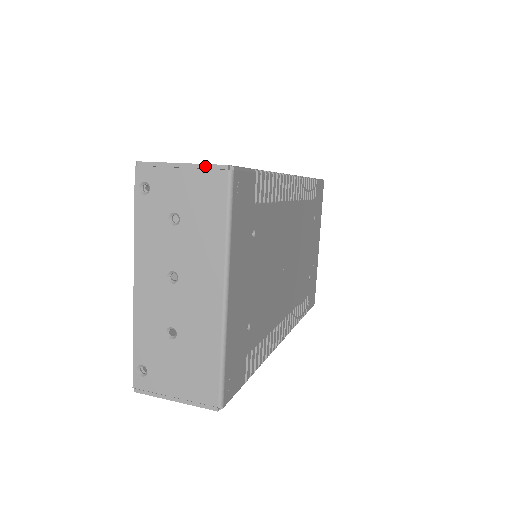
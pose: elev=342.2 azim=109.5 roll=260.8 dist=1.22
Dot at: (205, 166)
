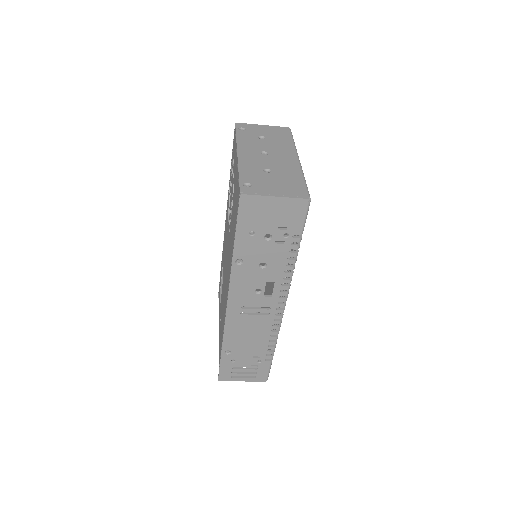
Dot at: (276, 127)
